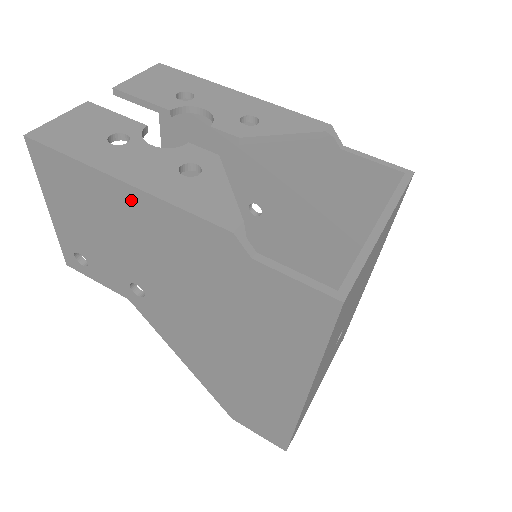
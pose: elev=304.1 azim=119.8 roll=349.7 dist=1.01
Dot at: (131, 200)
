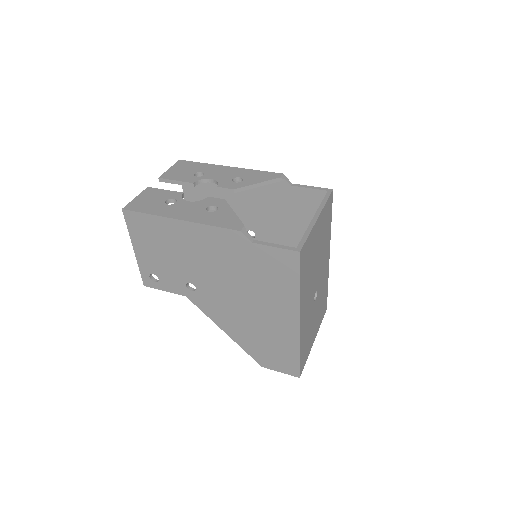
Dot at: (185, 229)
